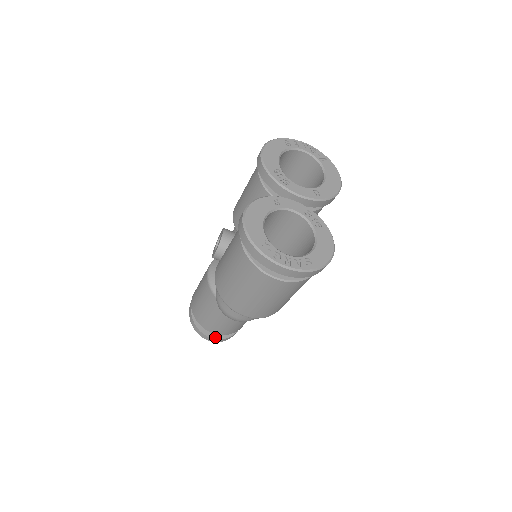
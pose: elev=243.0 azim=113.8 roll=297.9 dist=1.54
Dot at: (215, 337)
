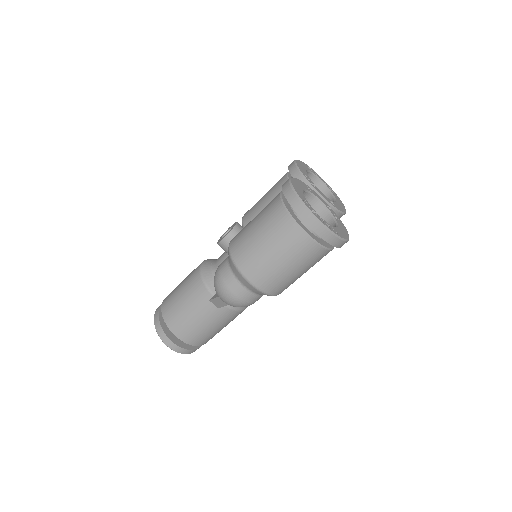
Dot at: (177, 344)
